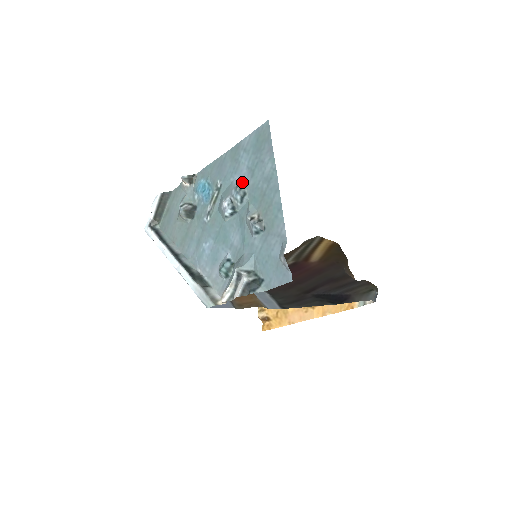
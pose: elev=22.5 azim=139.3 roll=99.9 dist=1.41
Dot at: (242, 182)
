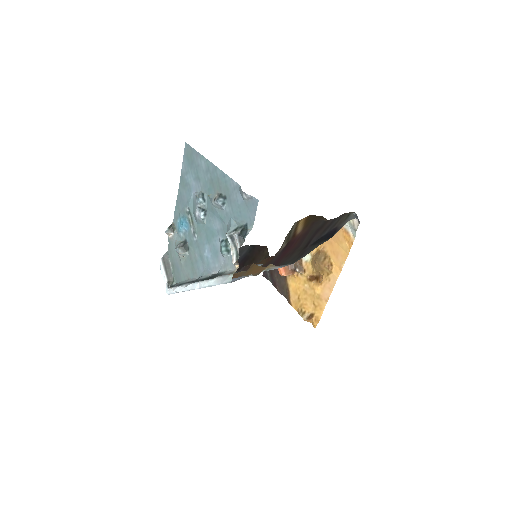
Dot at: (197, 191)
